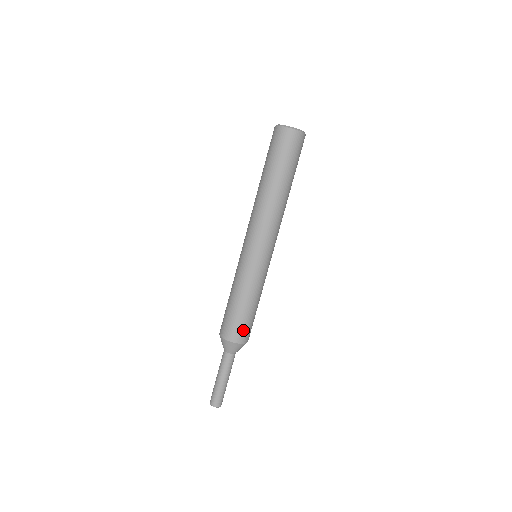
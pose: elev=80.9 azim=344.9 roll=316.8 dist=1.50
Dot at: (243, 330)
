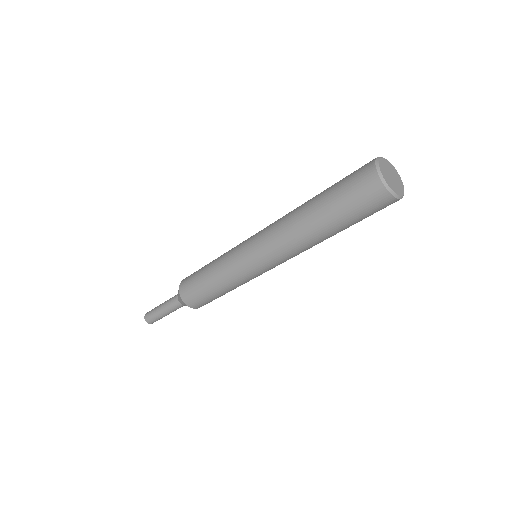
Dot at: (203, 303)
